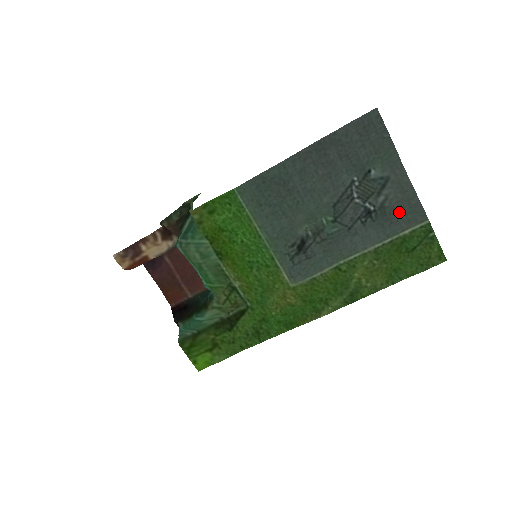
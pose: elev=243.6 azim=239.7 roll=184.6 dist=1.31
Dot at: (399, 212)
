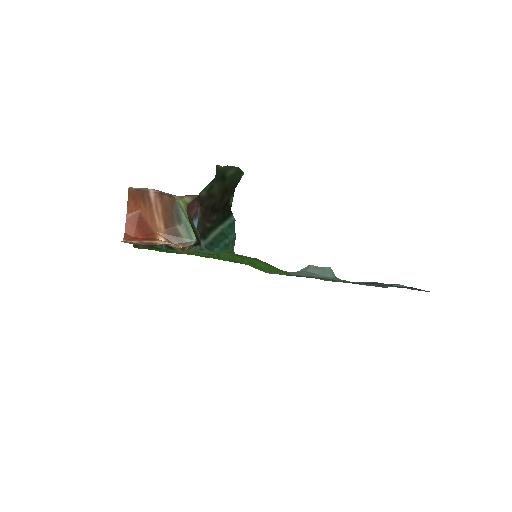
Dot at: occluded
